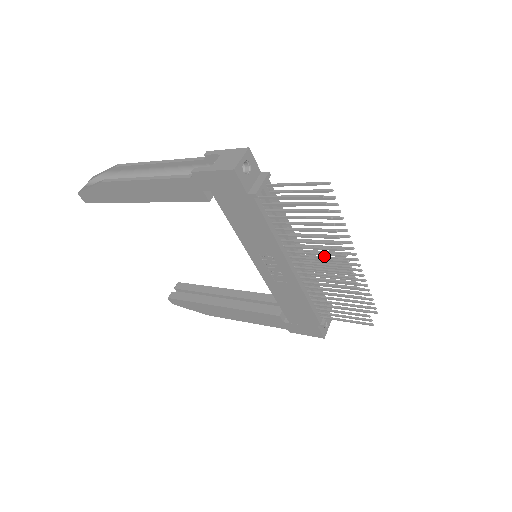
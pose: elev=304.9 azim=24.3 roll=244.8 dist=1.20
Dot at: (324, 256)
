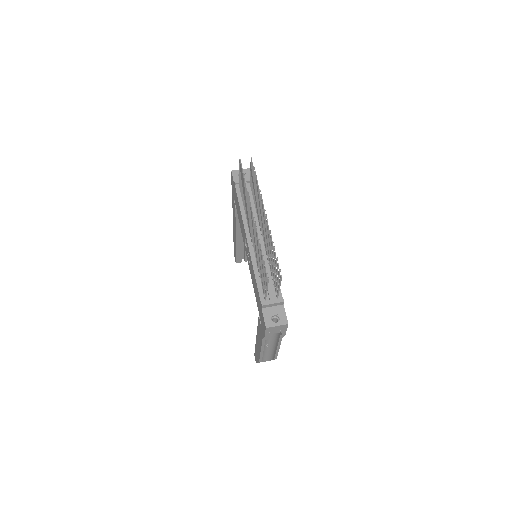
Dot at: occluded
